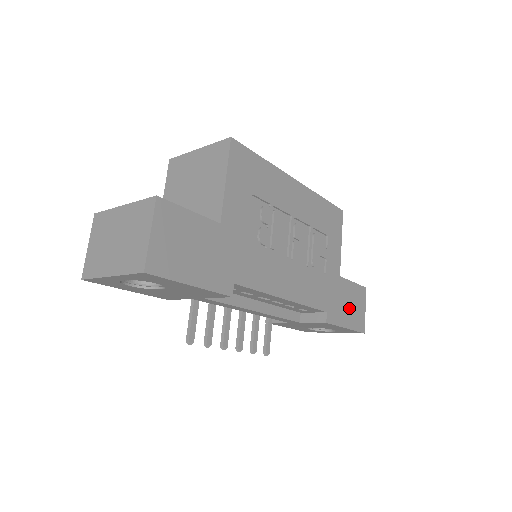
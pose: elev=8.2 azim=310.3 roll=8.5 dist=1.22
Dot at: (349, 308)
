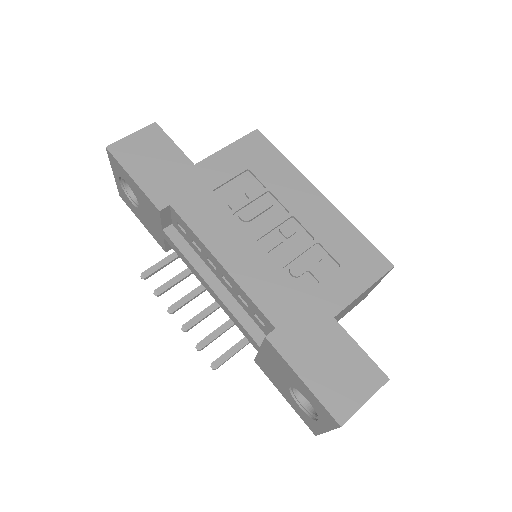
Dot at: (327, 365)
